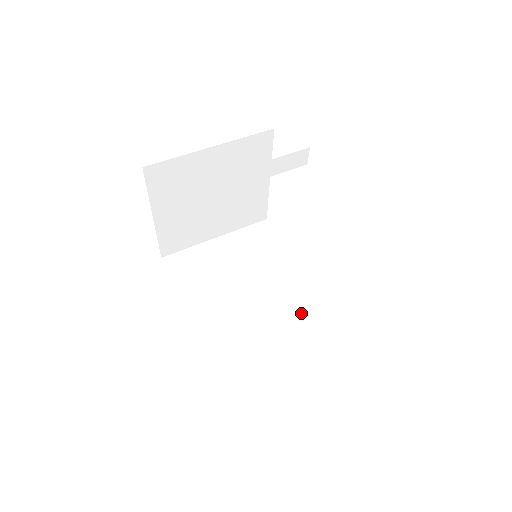
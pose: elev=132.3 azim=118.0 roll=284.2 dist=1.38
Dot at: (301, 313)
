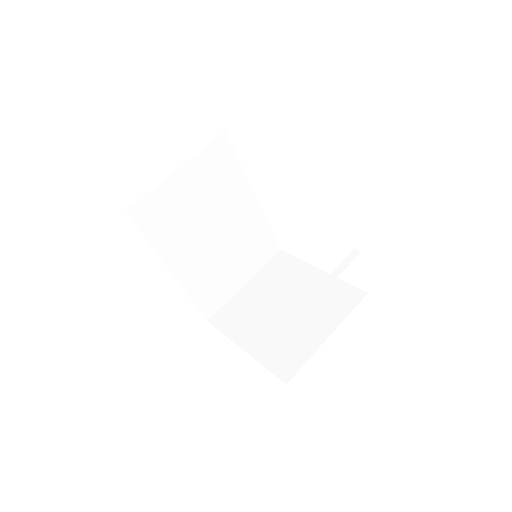
Dot at: (250, 237)
